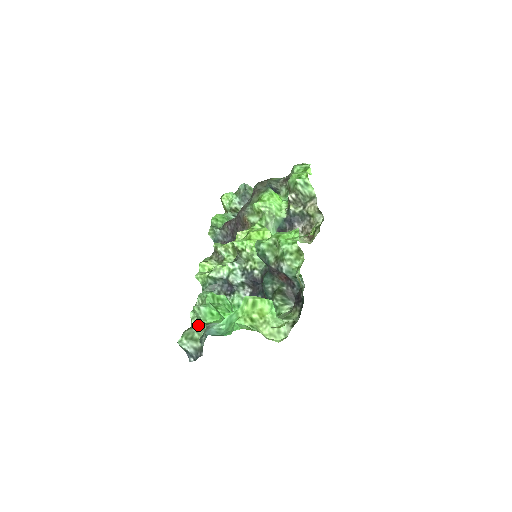
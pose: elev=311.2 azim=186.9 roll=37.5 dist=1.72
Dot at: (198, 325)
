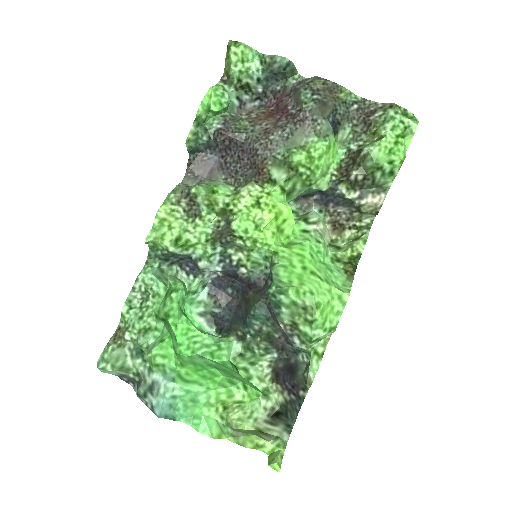
Dot at: (135, 348)
